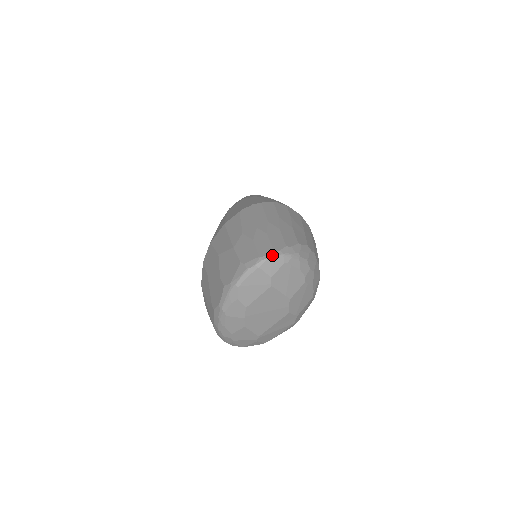
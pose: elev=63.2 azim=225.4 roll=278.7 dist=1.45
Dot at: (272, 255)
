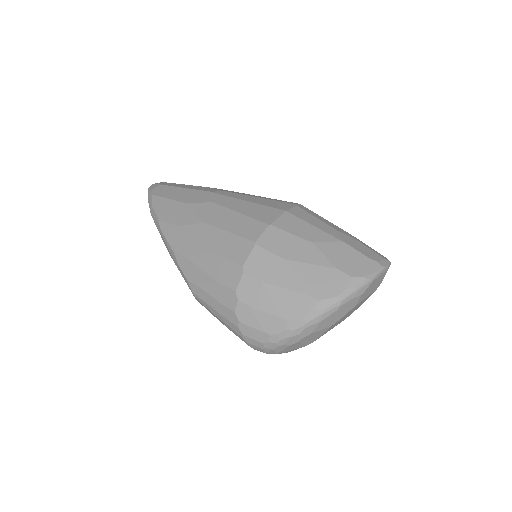
Dot at: occluded
